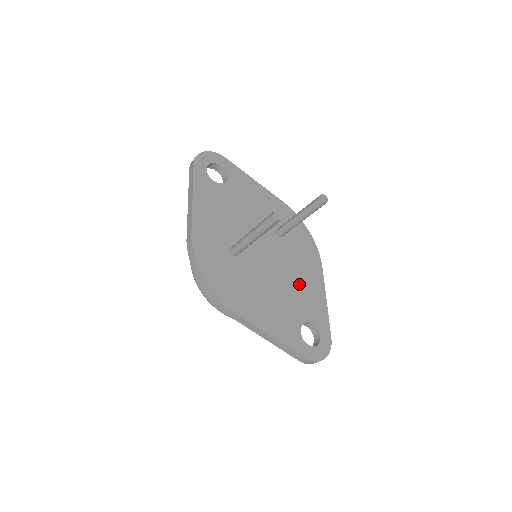
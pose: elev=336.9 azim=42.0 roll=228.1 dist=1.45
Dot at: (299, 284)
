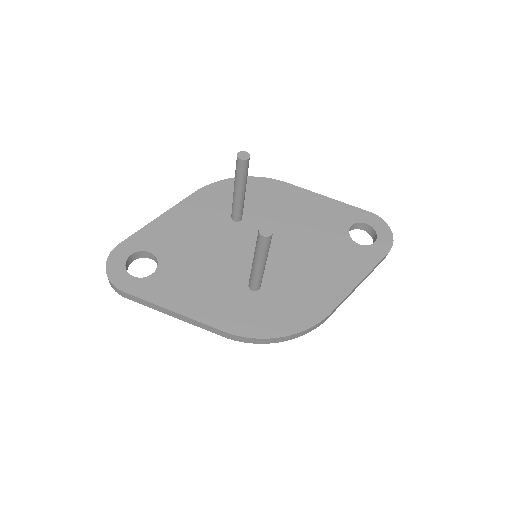
Dot at: (303, 221)
